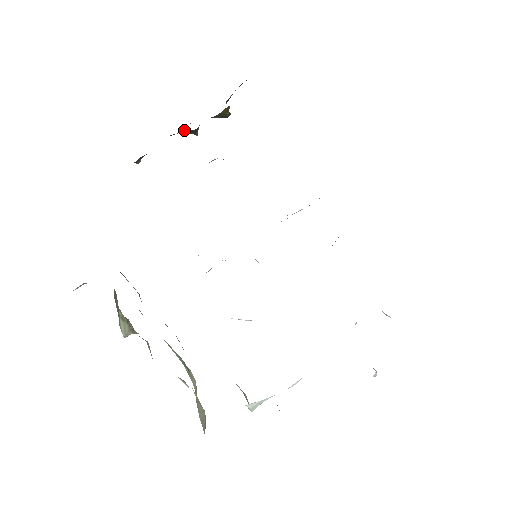
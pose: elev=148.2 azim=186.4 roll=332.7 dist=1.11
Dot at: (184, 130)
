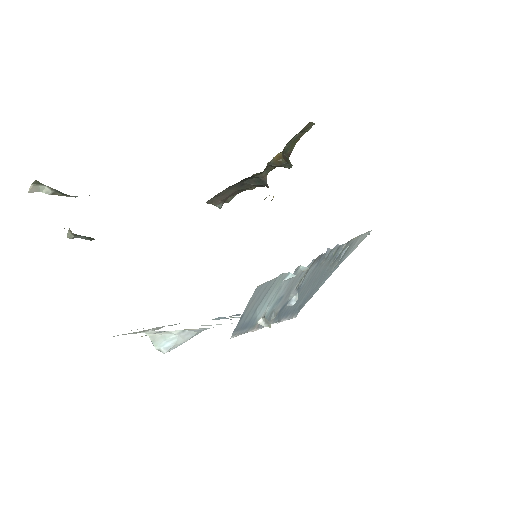
Dot at: (252, 179)
